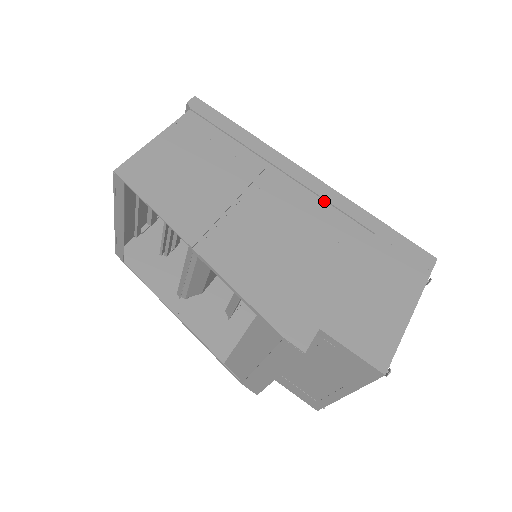
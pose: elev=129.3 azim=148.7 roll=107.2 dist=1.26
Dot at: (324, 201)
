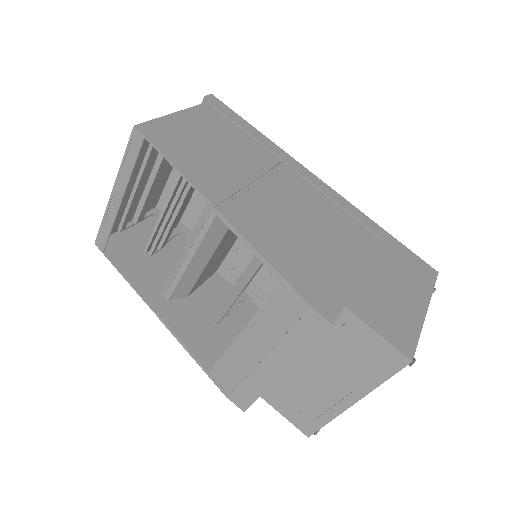
Dot at: (334, 202)
